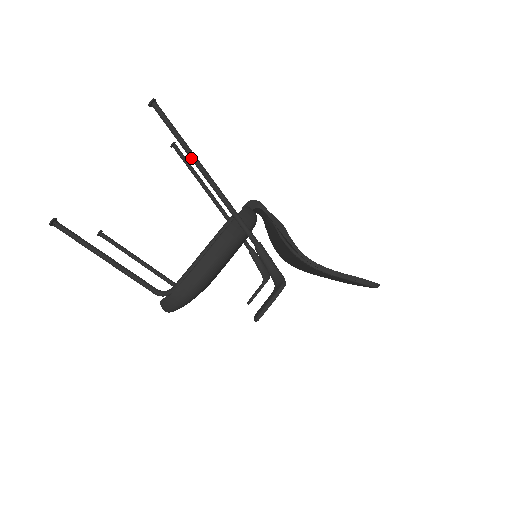
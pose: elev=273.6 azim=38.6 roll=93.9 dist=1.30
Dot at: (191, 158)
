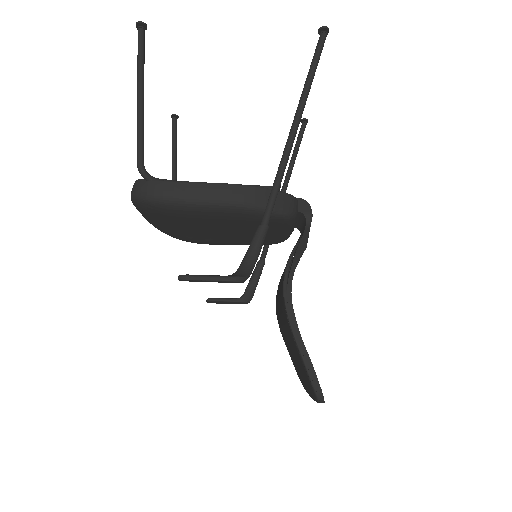
Dot at: (300, 100)
